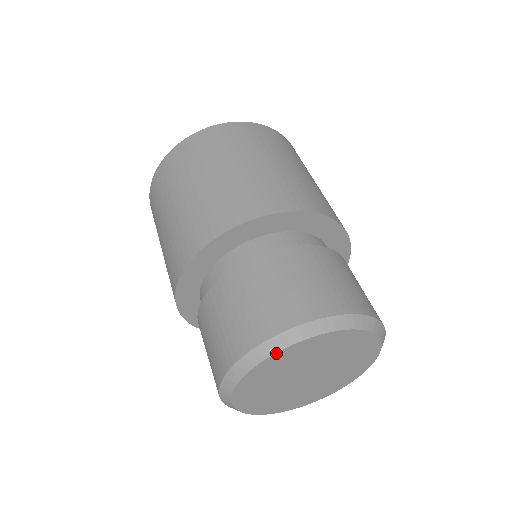
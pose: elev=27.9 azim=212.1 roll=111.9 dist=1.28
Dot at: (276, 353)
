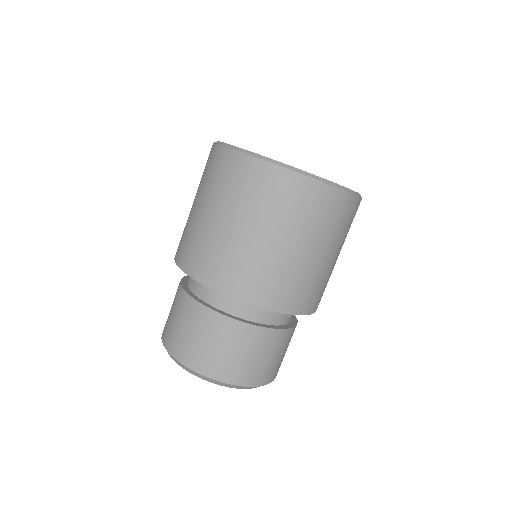
Dot at: occluded
